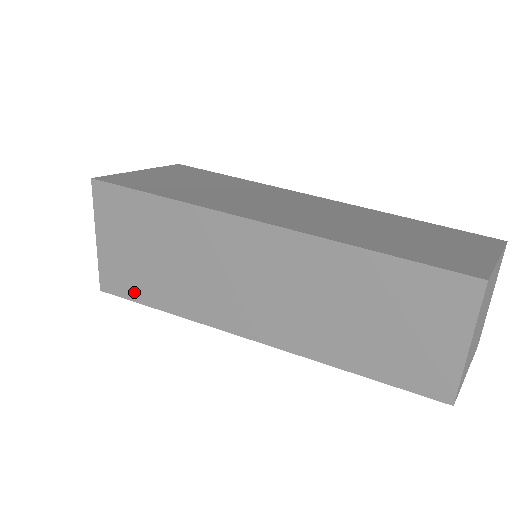
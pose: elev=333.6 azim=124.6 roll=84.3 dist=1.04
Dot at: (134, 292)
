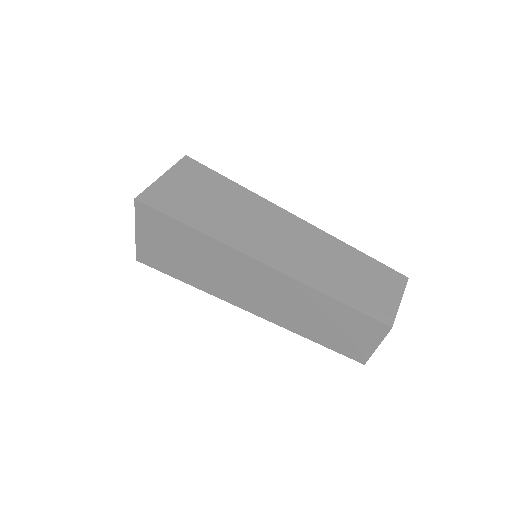
Dot at: (167, 270)
